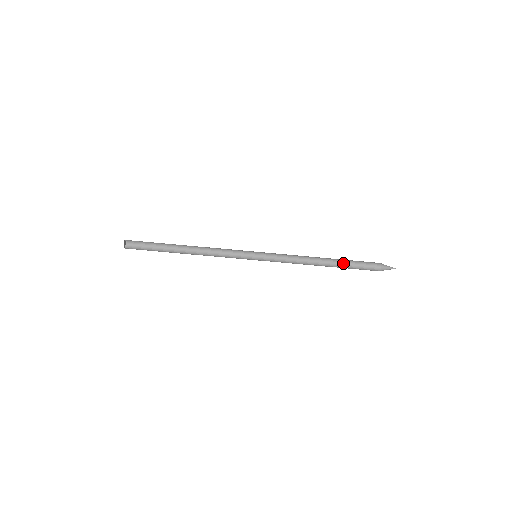
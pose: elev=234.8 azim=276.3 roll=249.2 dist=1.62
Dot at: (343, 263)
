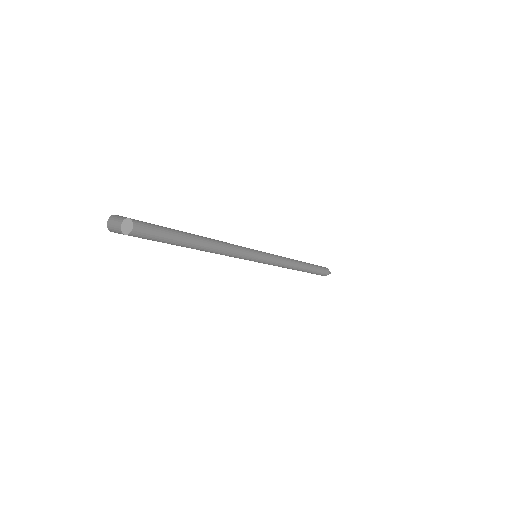
Dot at: (310, 272)
